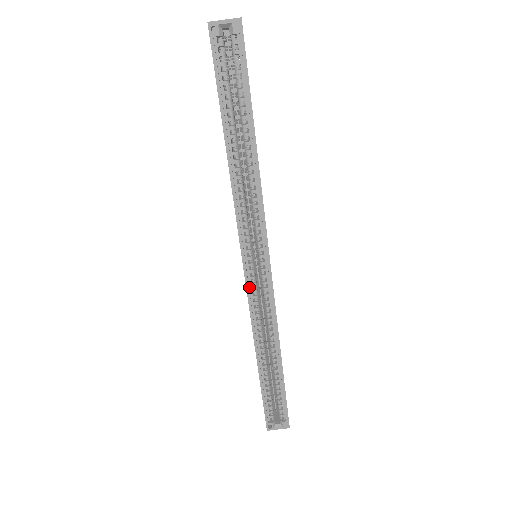
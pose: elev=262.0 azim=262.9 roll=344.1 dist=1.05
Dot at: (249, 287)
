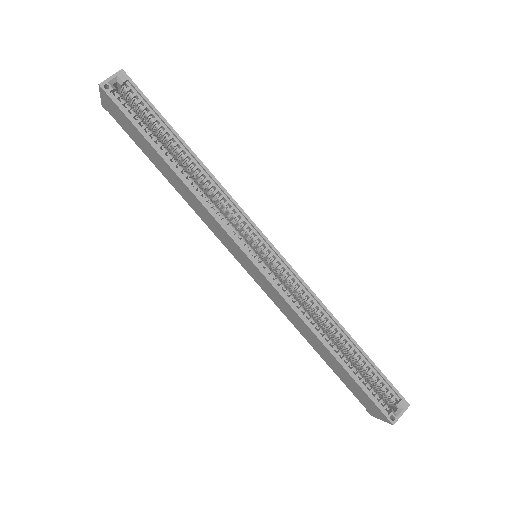
Dot at: (270, 280)
